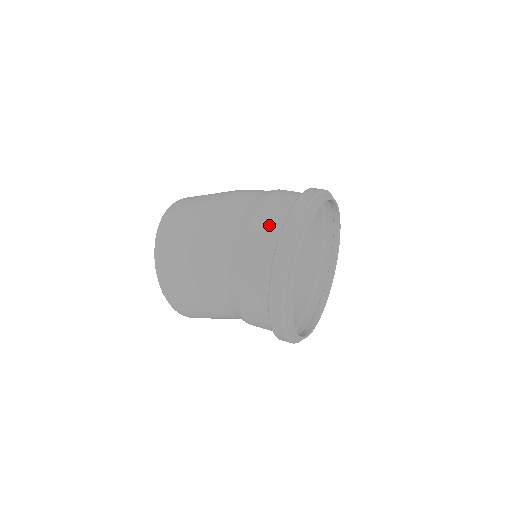
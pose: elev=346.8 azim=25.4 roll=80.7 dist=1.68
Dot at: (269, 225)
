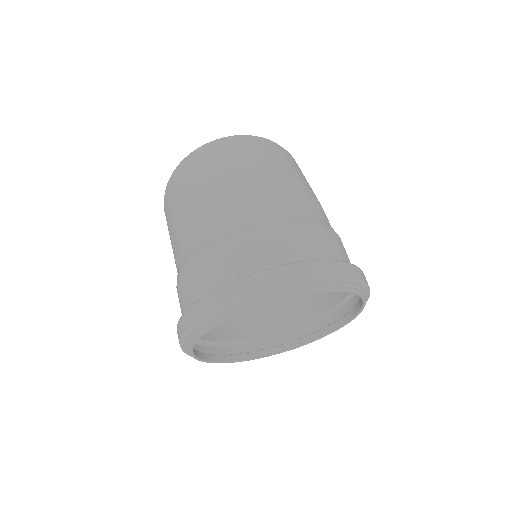
Dot at: (199, 282)
